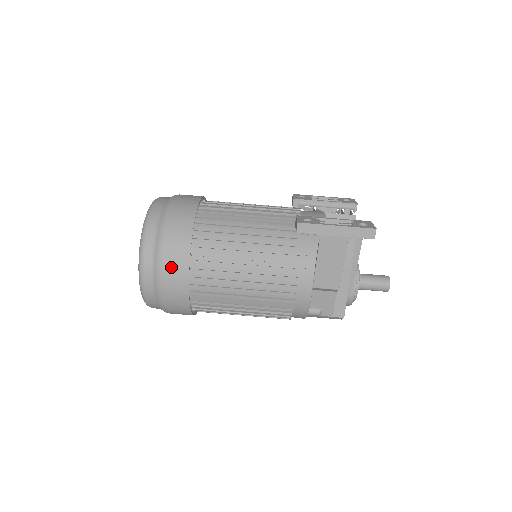
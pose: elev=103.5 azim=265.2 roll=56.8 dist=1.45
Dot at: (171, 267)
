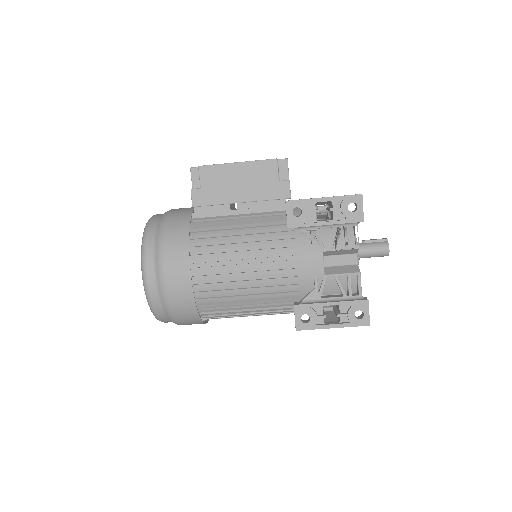
Dot at: occluded
